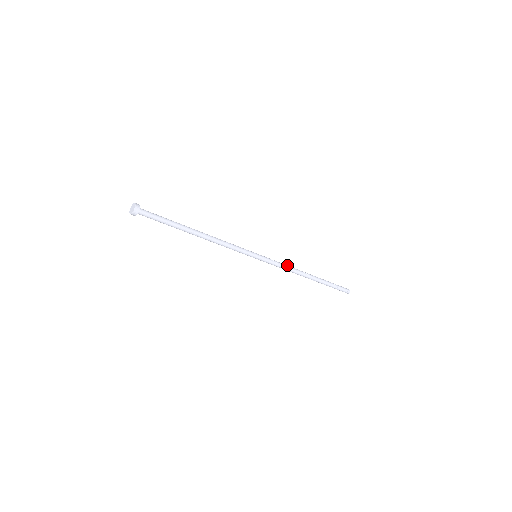
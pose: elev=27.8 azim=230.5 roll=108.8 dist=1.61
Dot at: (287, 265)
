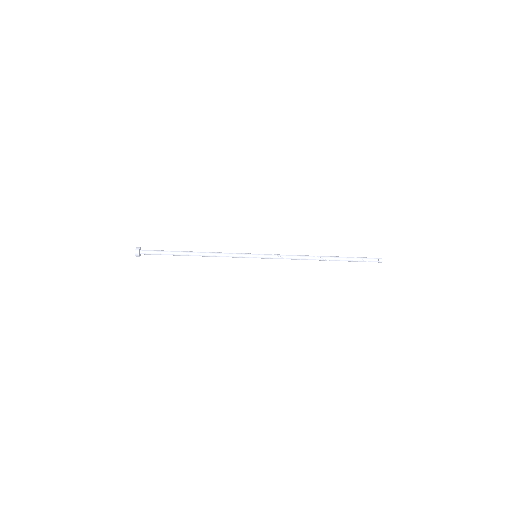
Dot at: (293, 255)
